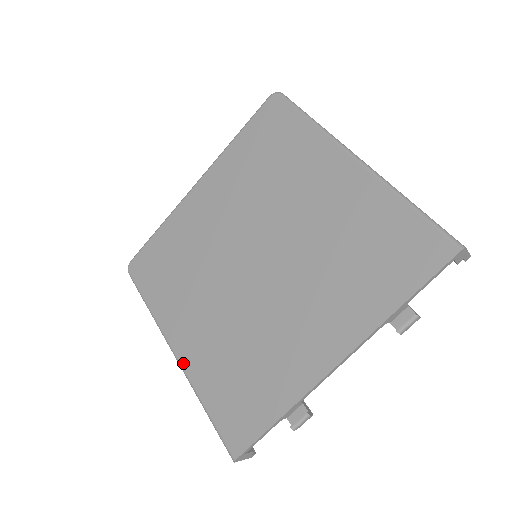
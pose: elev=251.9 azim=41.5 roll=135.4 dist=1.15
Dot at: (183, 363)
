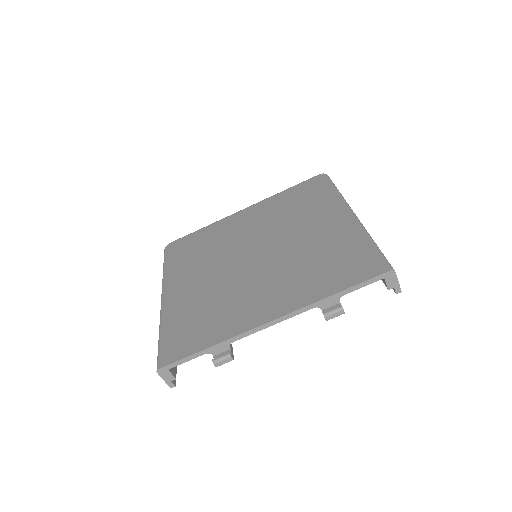
Dot at: (164, 304)
